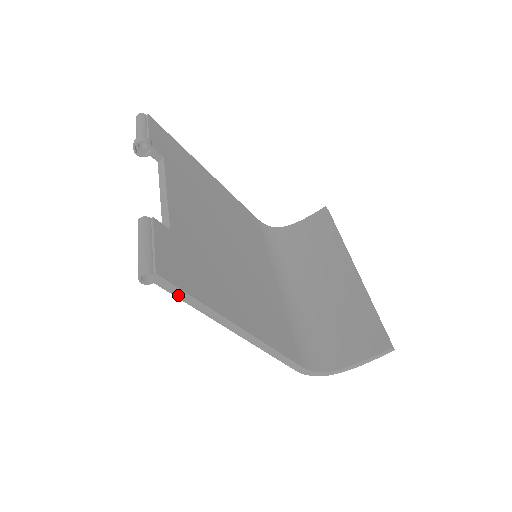
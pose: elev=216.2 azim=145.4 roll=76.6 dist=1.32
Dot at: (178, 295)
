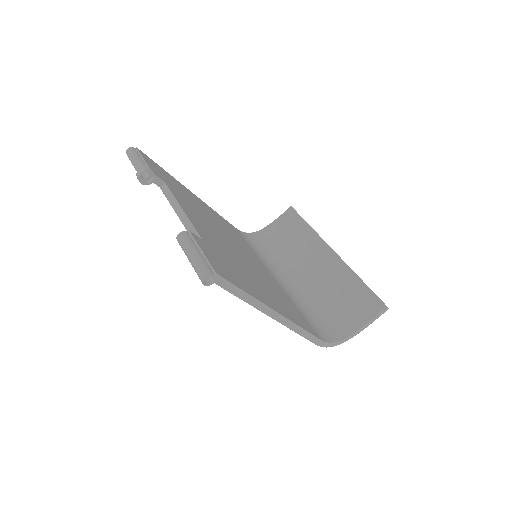
Dot at: (232, 291)
